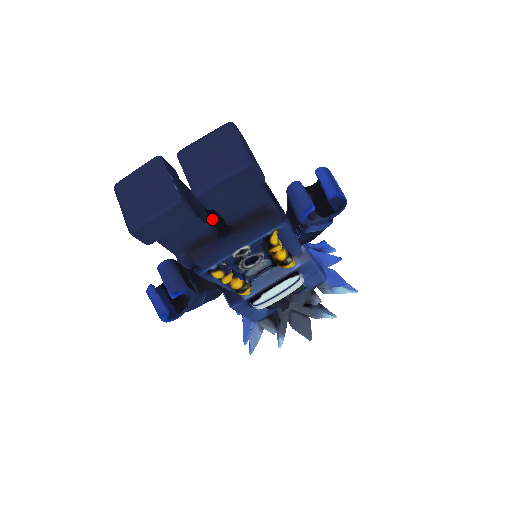
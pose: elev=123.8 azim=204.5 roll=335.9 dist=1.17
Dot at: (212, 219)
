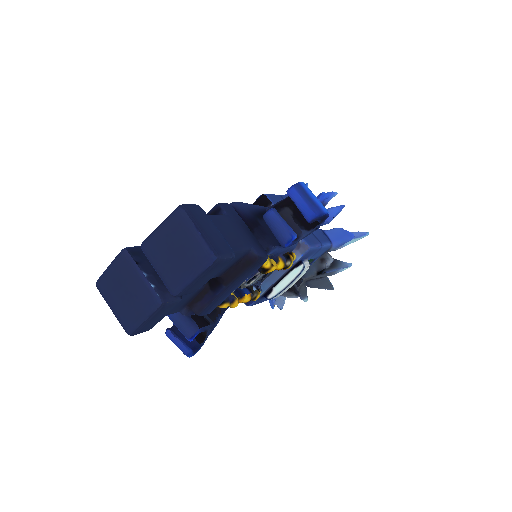
Dot at: occluded
